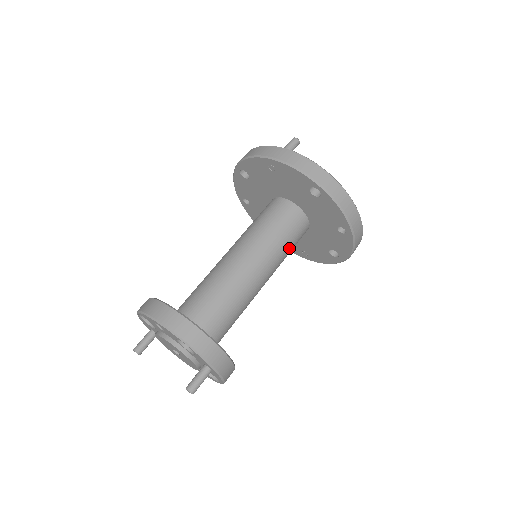
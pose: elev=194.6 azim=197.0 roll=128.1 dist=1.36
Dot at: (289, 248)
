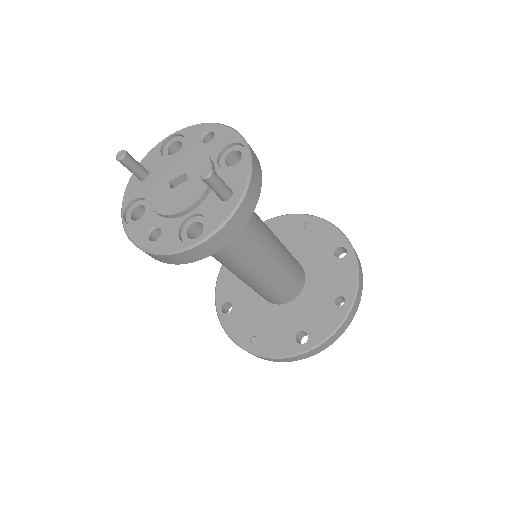
Dot at: (287, 278)
